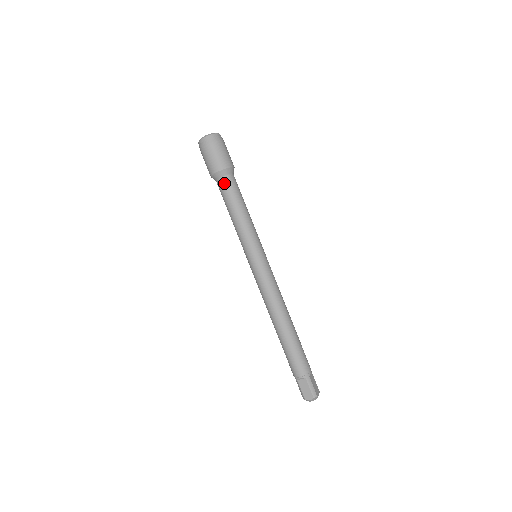
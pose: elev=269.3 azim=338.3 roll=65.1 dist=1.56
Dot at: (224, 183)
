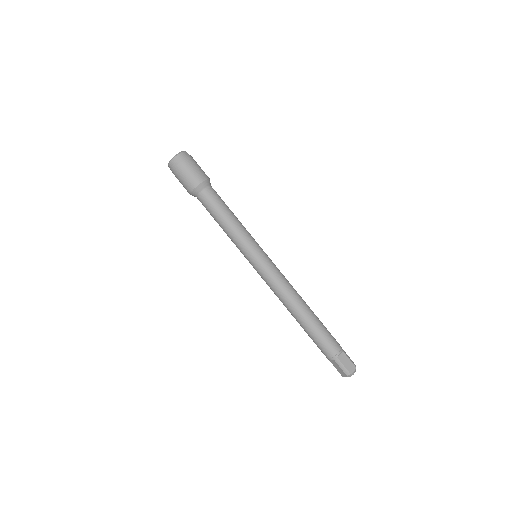
Dot at: (201, 200)
